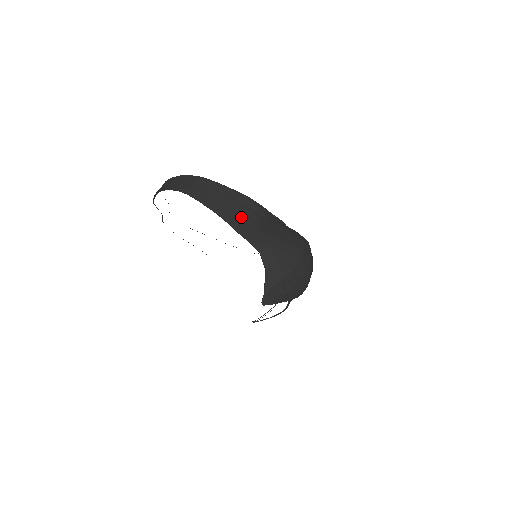
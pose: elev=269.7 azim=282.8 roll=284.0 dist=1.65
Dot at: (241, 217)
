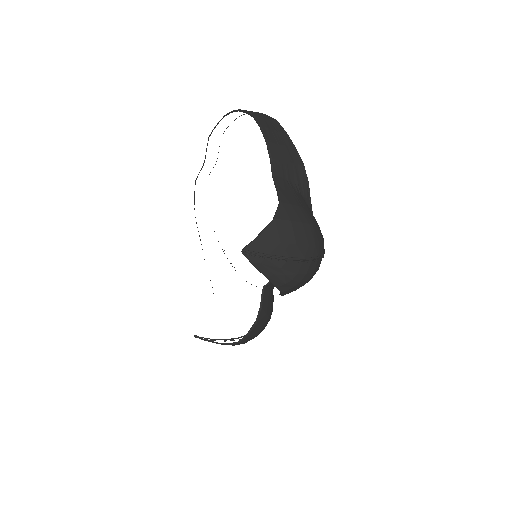
Dot at: (285, 169)
